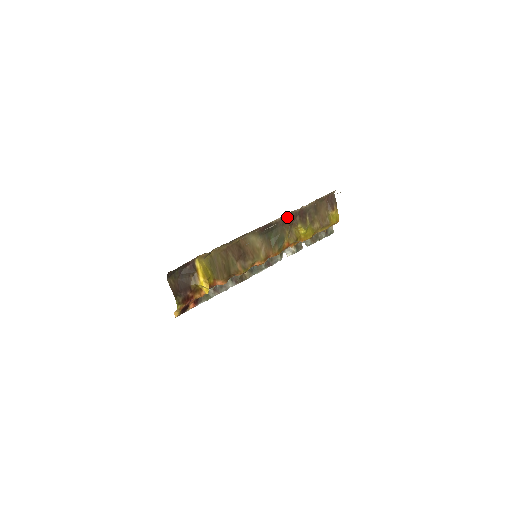
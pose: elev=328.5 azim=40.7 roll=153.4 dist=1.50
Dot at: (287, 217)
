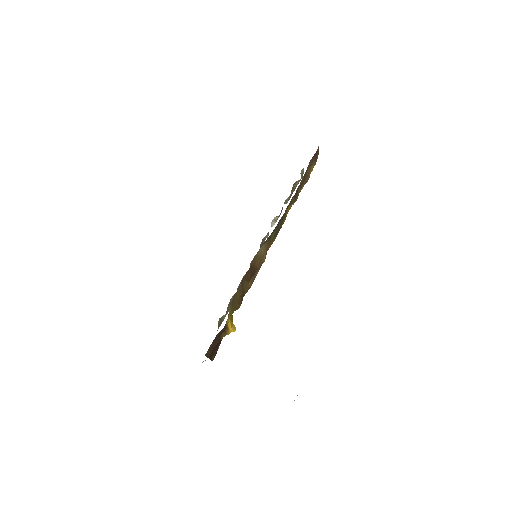
Dot at: occluded
